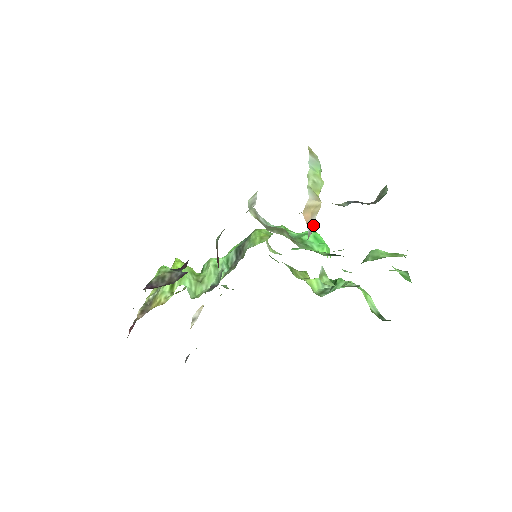
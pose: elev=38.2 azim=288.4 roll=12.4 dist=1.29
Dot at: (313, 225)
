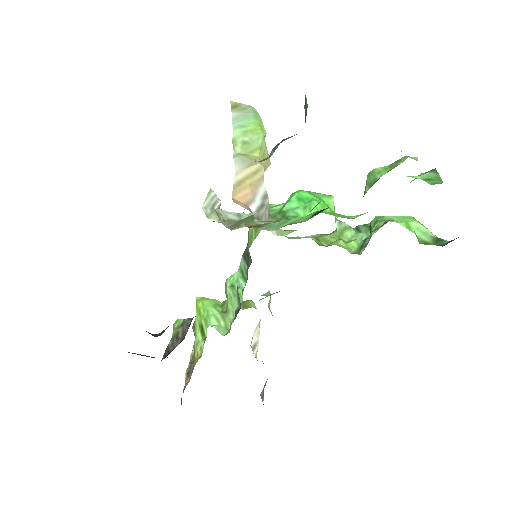
Dot at: (263, 198)
